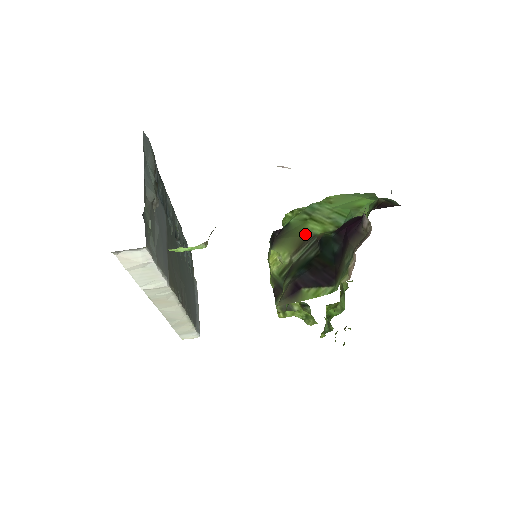
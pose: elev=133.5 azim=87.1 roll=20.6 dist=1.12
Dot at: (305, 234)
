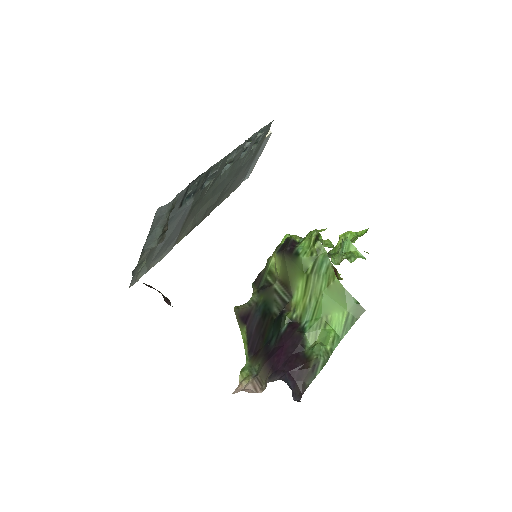
Dot at: (291, 285)
